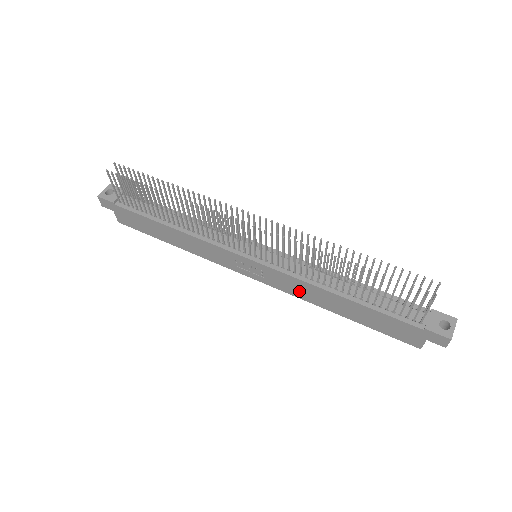
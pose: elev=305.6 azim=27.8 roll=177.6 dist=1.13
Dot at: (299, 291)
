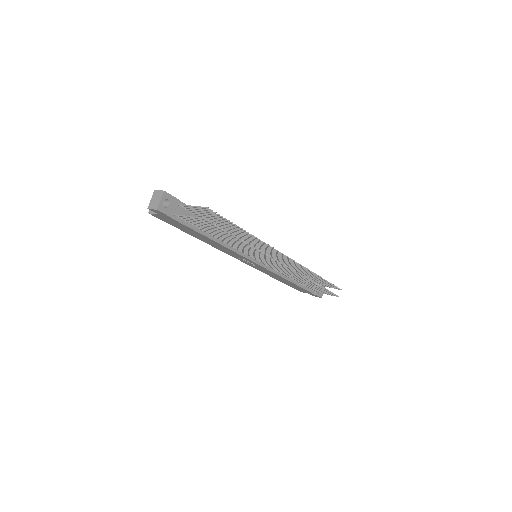
Dot at: (267, 273)
